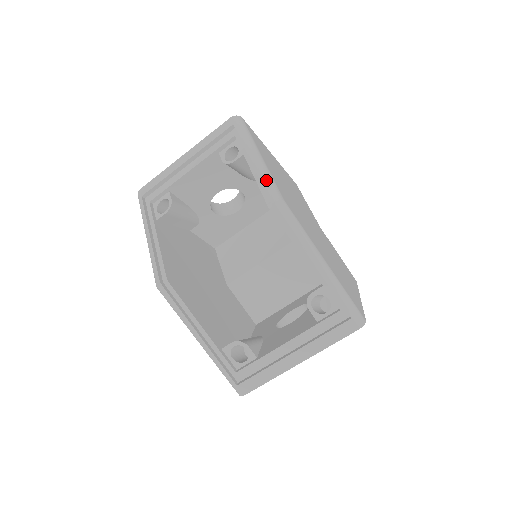
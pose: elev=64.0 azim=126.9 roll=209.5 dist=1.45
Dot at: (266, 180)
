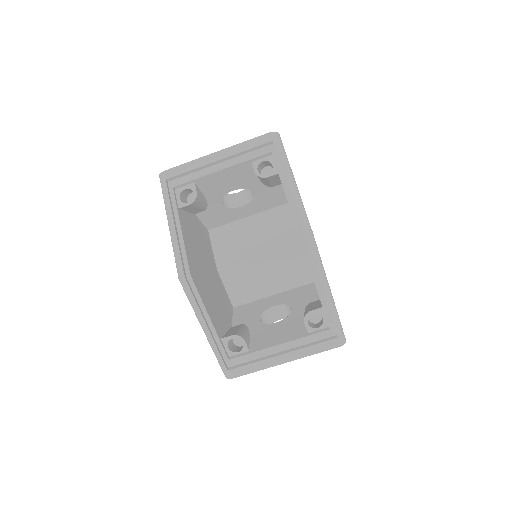
Dot at: (301, 212)
